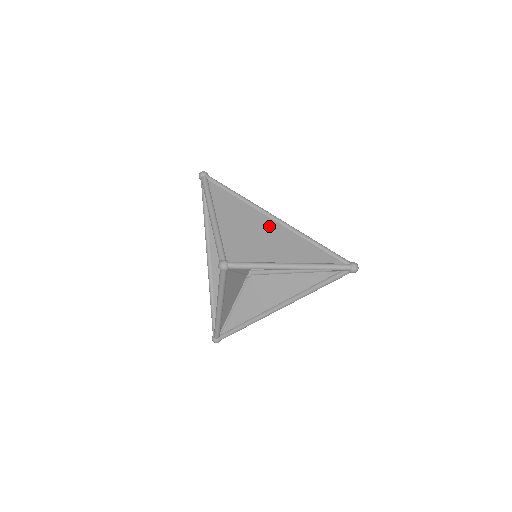
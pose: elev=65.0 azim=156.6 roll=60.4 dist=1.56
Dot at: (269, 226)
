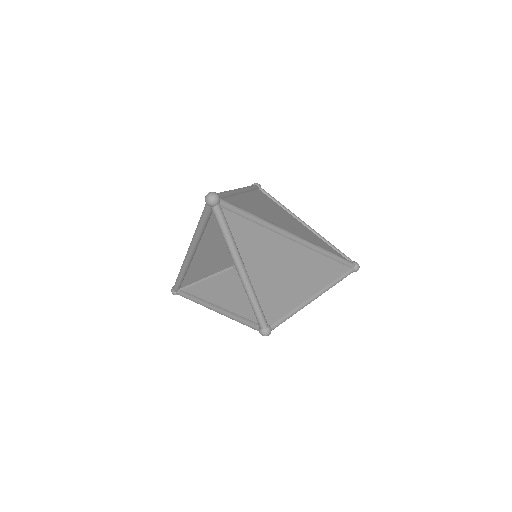
Dot at: (295, 255)
